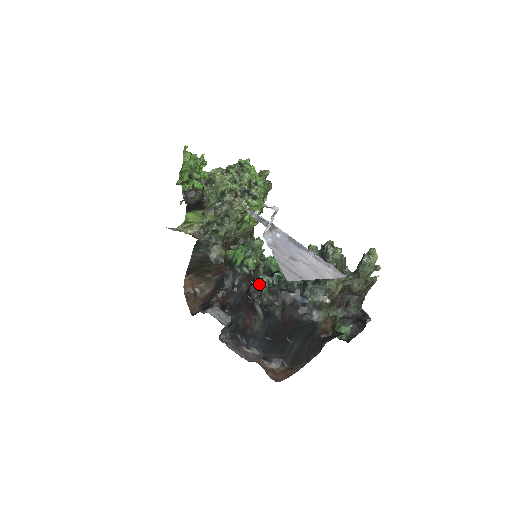
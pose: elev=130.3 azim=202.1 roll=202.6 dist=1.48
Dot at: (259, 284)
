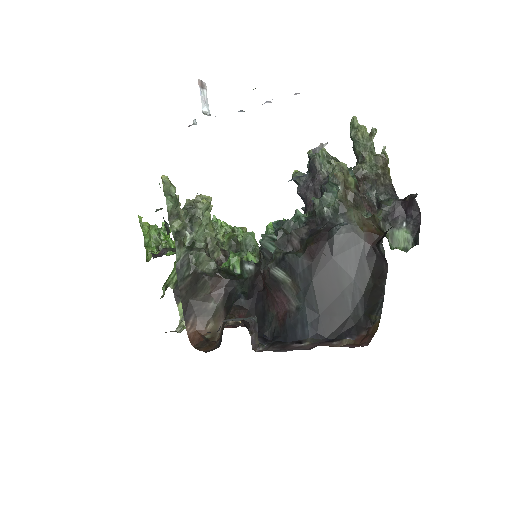
Dot at: (264, 251)
